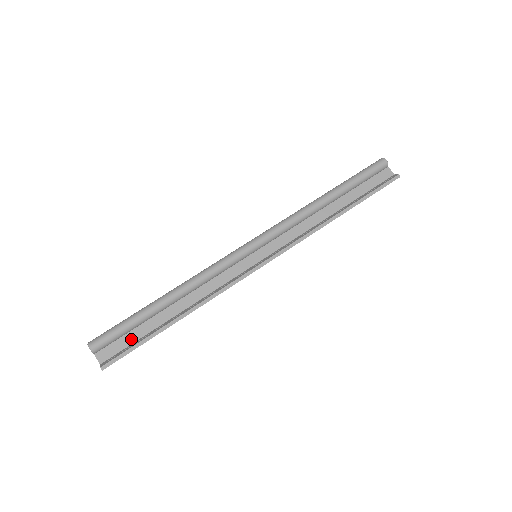
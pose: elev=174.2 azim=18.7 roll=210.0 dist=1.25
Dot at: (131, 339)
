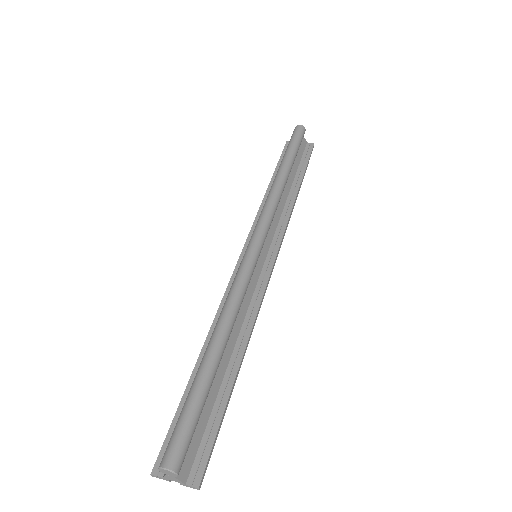
Dot at: (202, 424)
